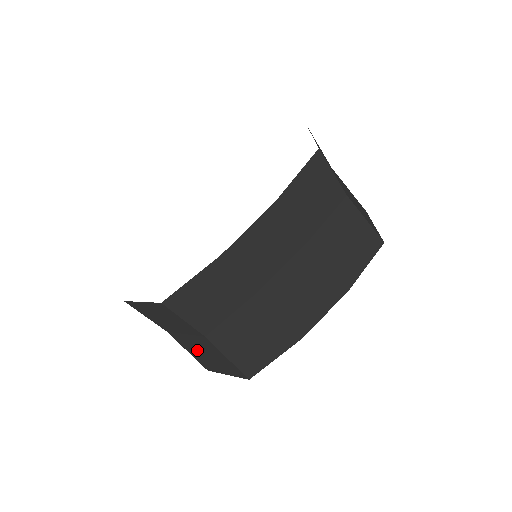
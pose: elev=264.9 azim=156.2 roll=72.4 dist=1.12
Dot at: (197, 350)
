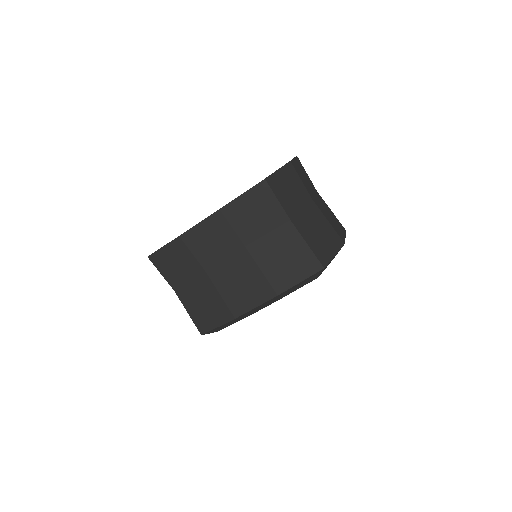
Dot at: occluded
